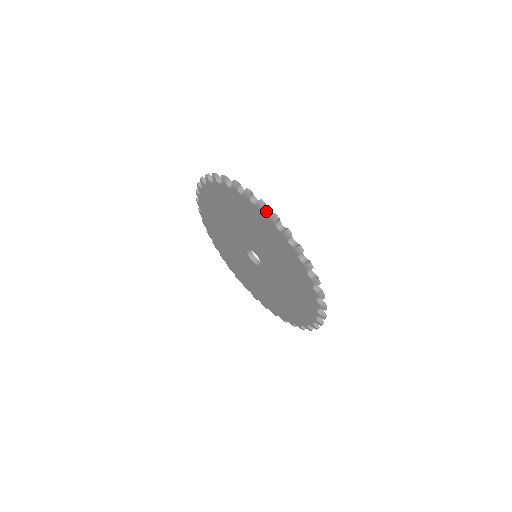
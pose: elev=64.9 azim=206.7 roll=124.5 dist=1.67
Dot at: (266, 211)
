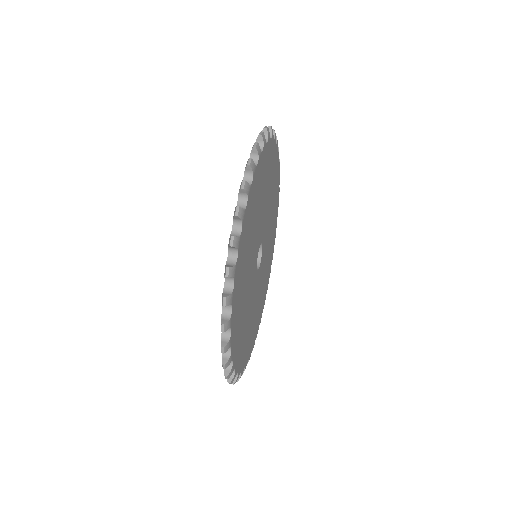
Dot at: (254, 161)
